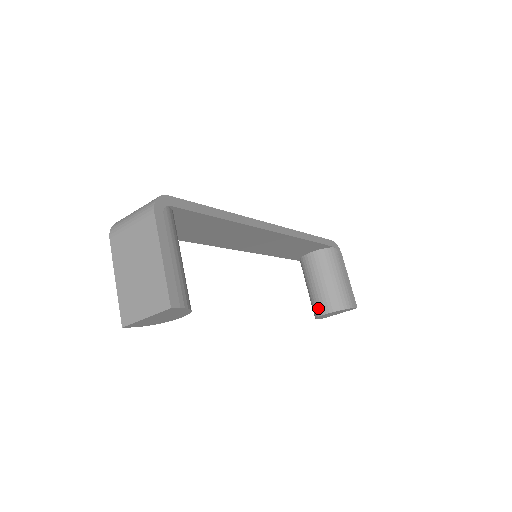
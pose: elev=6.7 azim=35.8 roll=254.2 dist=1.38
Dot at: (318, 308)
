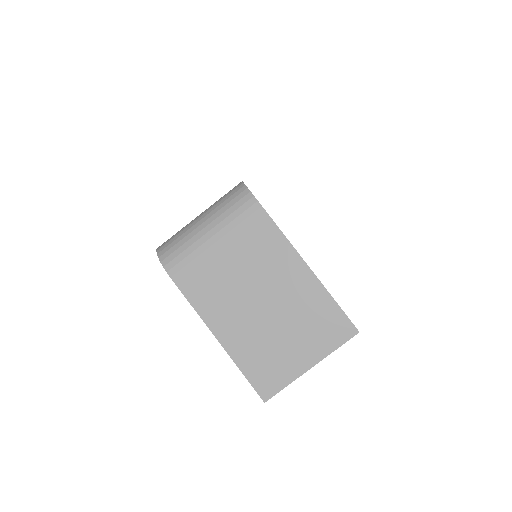
Dot at: occluded
